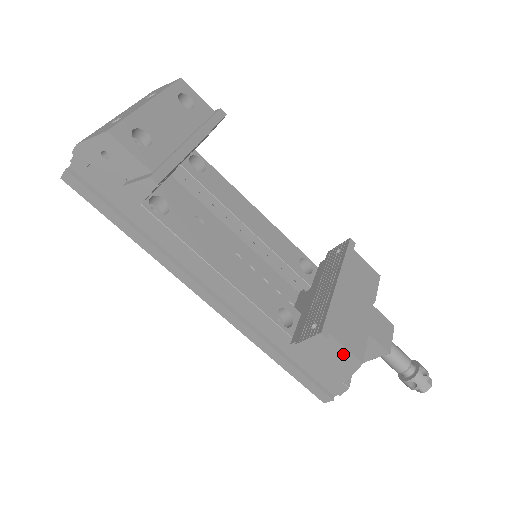
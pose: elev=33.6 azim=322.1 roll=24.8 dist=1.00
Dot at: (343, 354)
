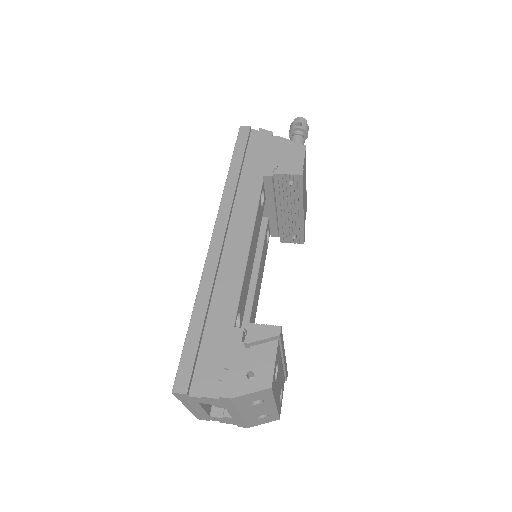
Dot at: occluded
